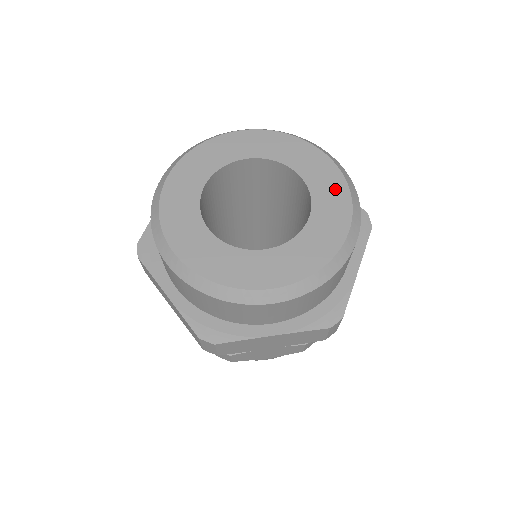
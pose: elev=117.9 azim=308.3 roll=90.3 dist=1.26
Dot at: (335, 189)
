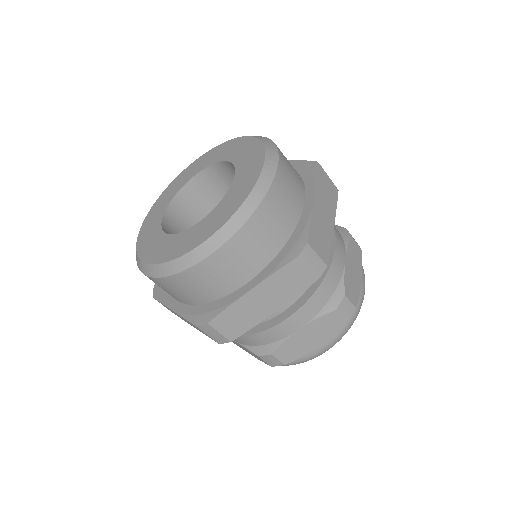
Dot at: (252, 150)
